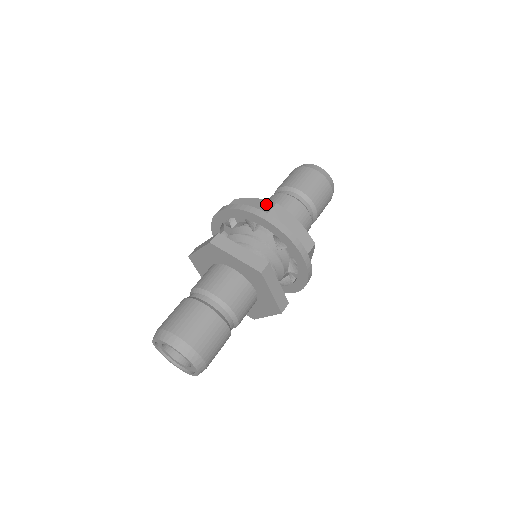
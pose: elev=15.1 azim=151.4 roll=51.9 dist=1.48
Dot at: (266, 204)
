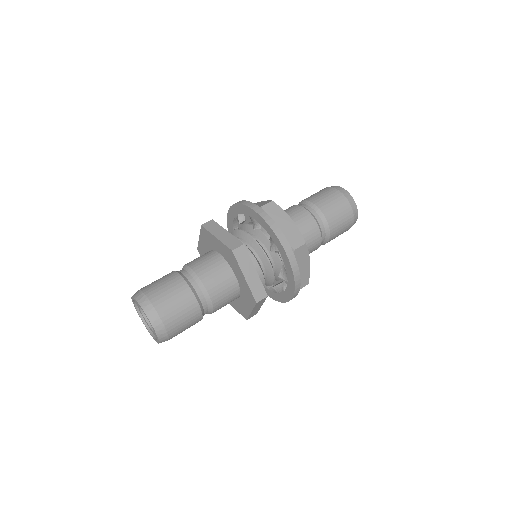
Dot at: (297, 236)
